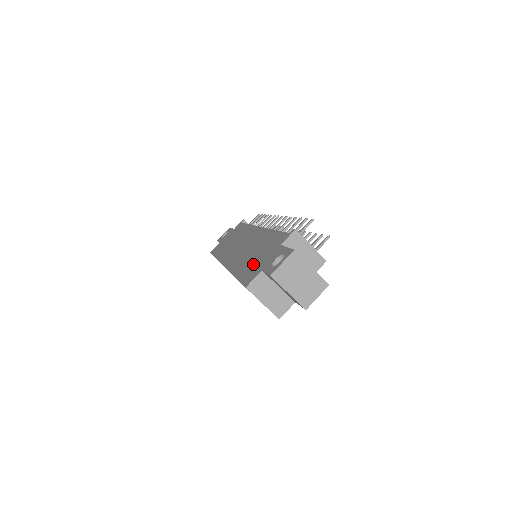
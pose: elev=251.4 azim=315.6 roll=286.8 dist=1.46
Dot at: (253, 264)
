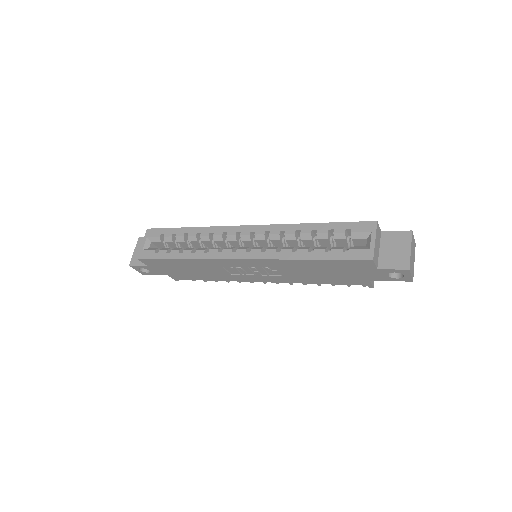
Dot at: occluded
